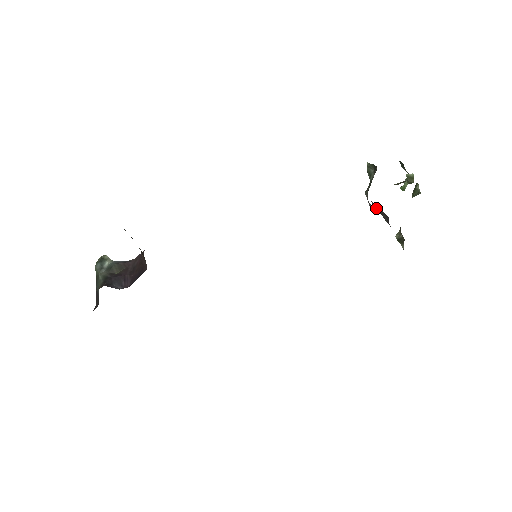
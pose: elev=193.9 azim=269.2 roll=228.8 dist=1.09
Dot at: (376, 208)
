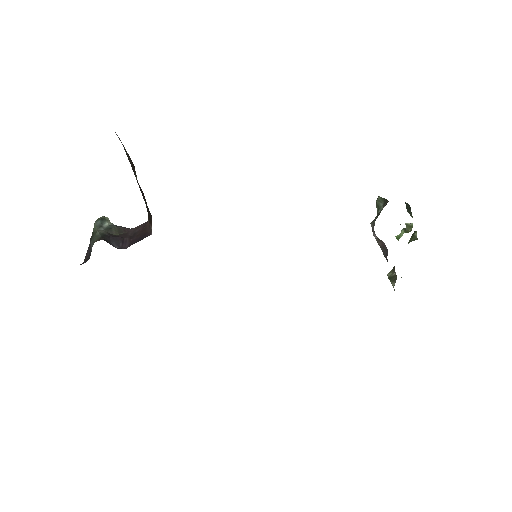
Dot at: (377, 241)
